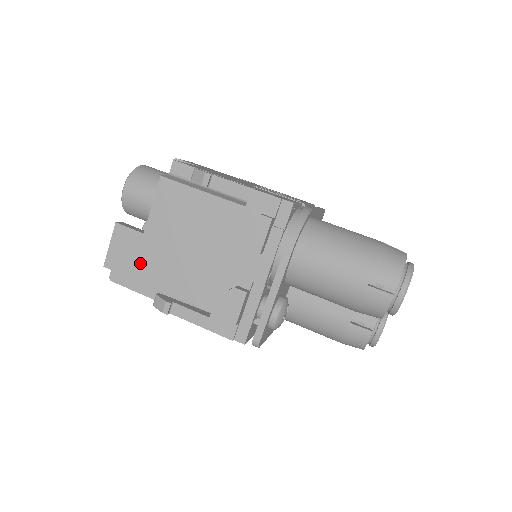
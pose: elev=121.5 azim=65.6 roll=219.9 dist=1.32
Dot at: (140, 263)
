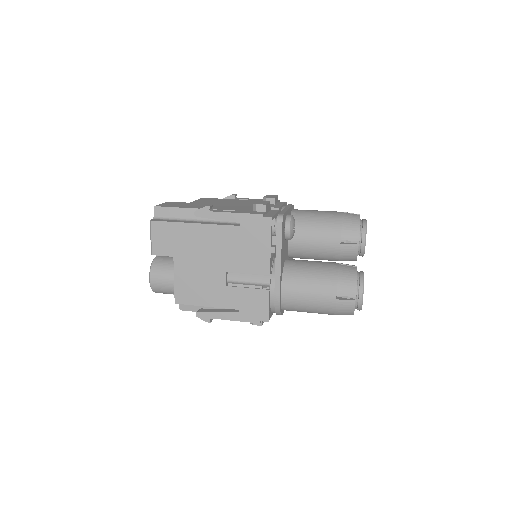
Dot at: (186, 206)
